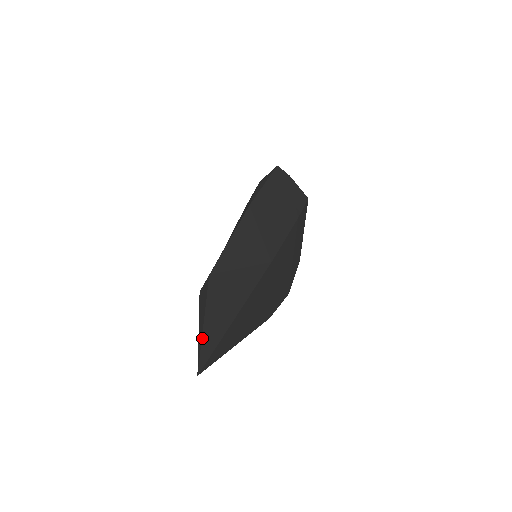
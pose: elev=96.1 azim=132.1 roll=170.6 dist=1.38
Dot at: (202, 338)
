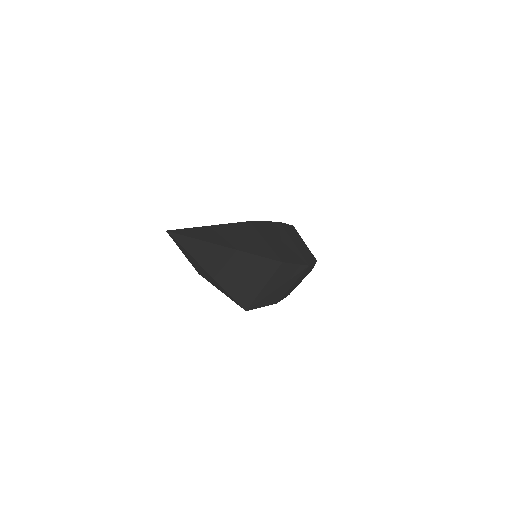
Dot at: occluded
